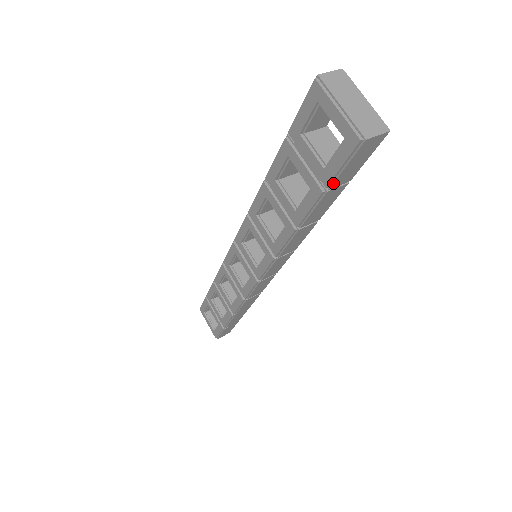
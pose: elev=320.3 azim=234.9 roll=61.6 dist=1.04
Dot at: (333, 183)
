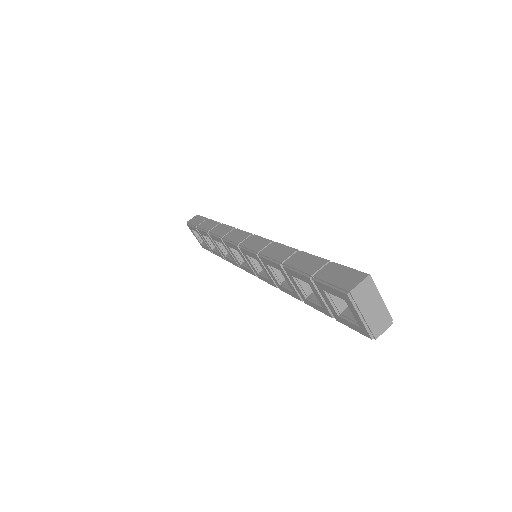
Dot at: (343, 322)
